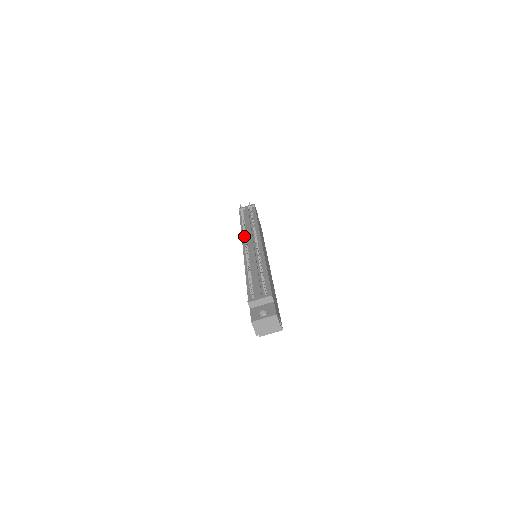
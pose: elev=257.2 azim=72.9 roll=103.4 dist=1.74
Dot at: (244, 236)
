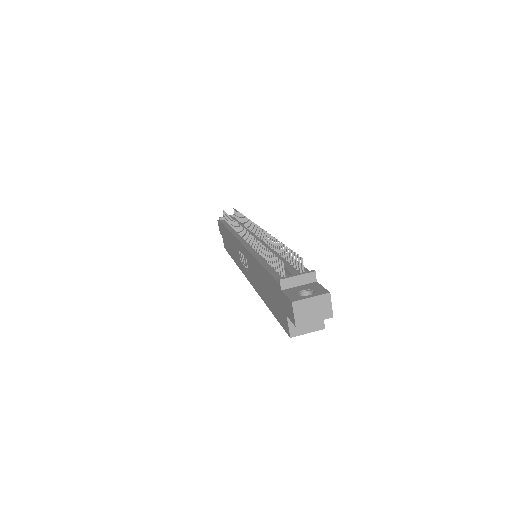
Dot at: (243, 228)
